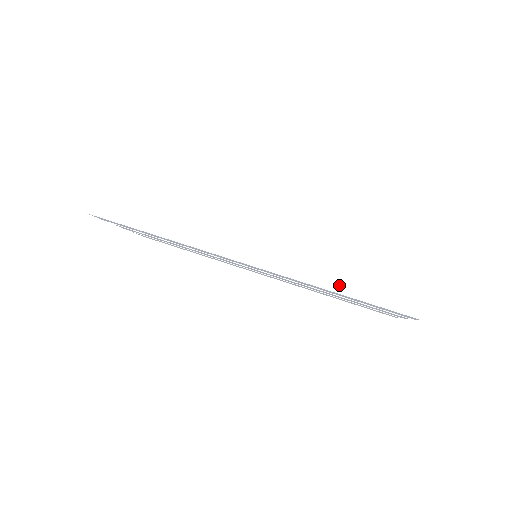
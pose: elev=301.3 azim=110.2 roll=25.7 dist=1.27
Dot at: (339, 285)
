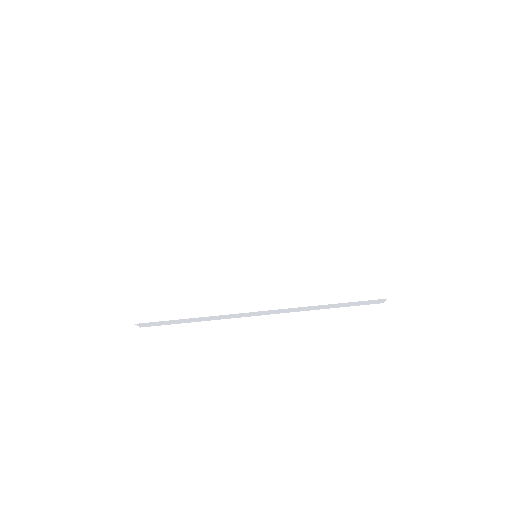
Dot at: (329, 308)
